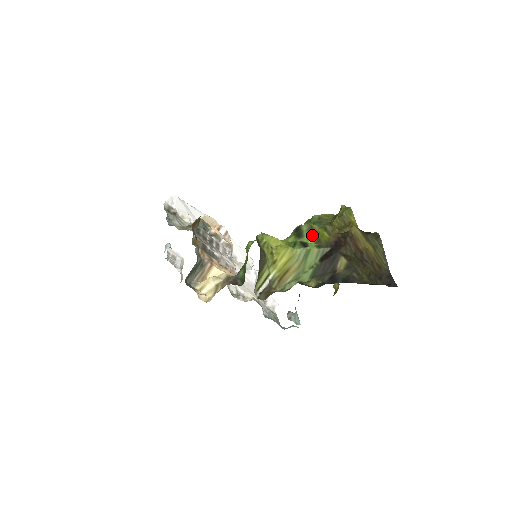
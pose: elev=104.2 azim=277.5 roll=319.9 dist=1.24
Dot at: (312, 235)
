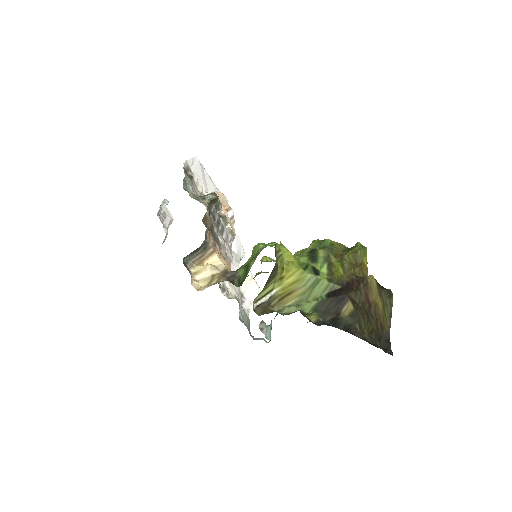
Dot at: (327, 265)
